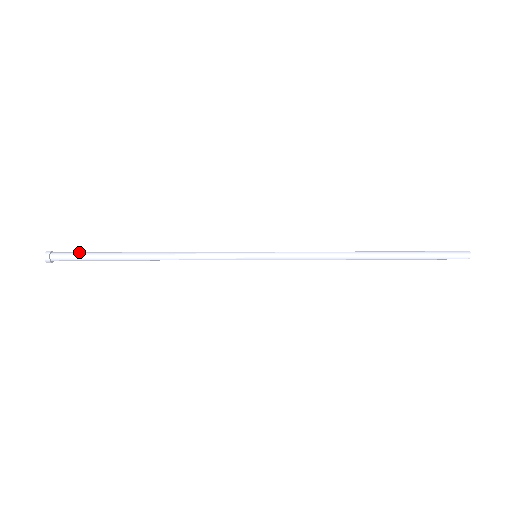
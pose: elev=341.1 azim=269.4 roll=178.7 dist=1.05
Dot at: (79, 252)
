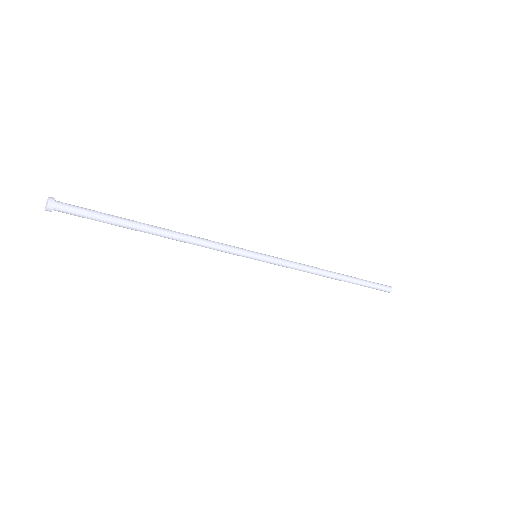
Dot at: (88, 209)
